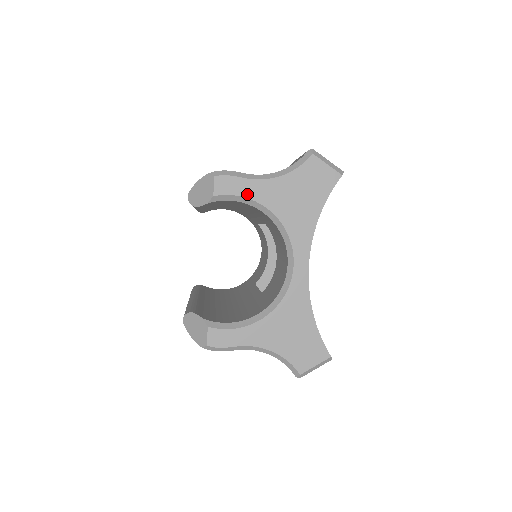
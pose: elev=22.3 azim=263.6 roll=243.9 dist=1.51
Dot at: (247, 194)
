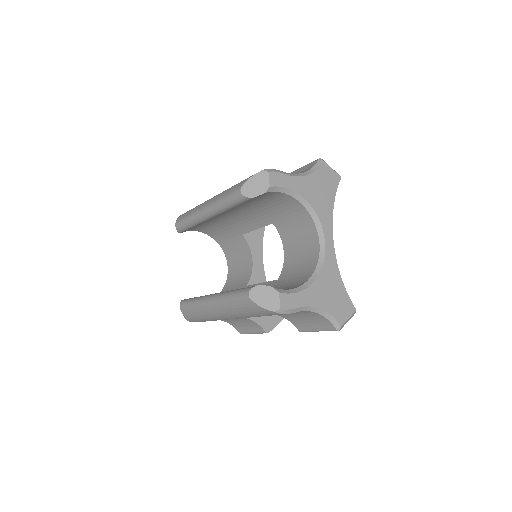
Dot at: (290, 187)
